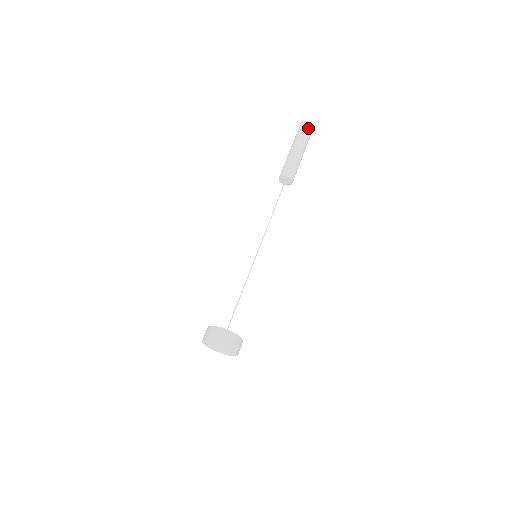
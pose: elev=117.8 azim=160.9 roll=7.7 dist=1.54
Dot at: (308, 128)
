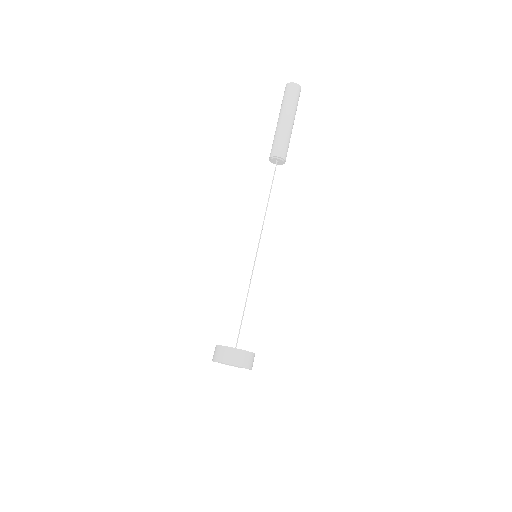
Dot at: (299, 96)
